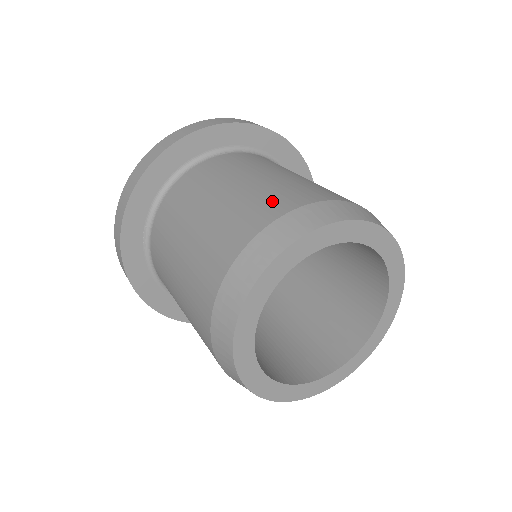
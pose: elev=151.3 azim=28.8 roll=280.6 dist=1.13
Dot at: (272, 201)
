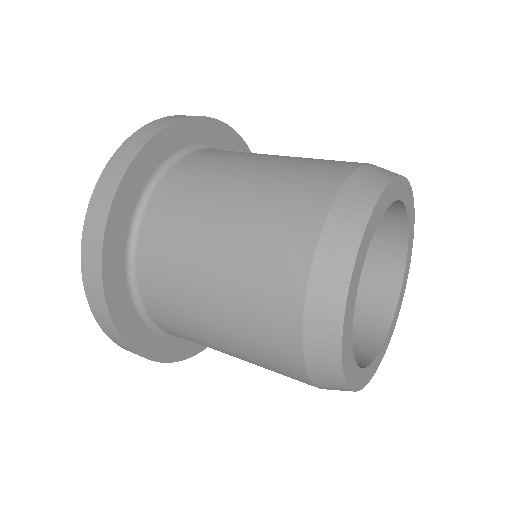
Dot at: occluded
